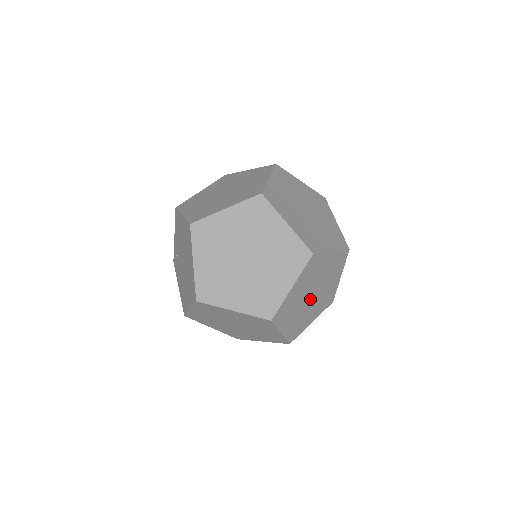
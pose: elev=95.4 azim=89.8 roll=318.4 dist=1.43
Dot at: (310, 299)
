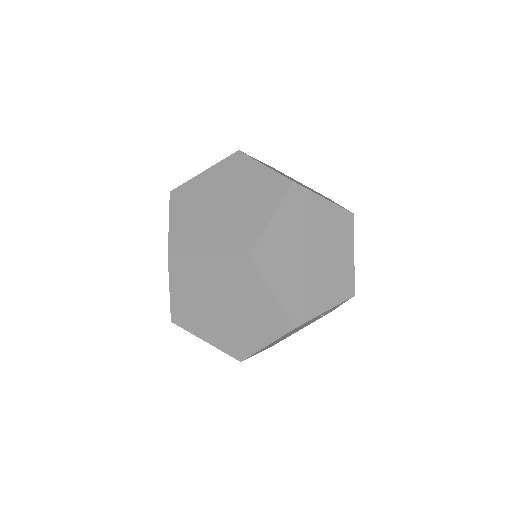
Dot at: (307, 255)
